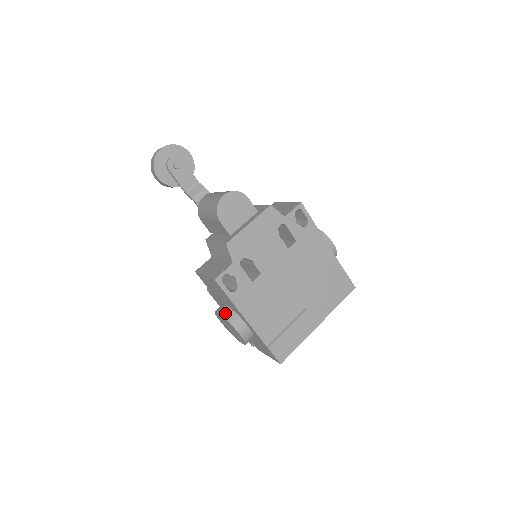
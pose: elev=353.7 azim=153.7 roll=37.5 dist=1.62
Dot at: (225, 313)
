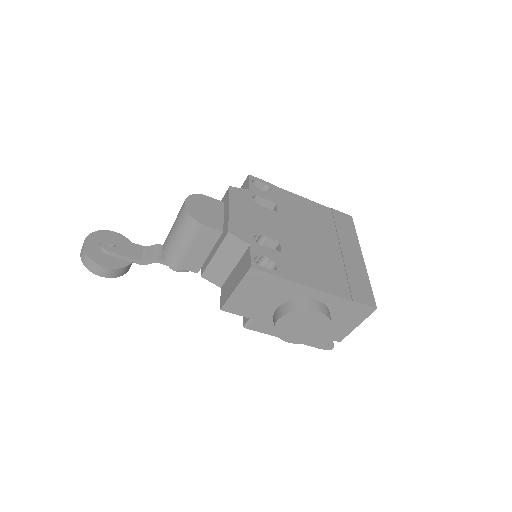
Dot at: (286, 309)
